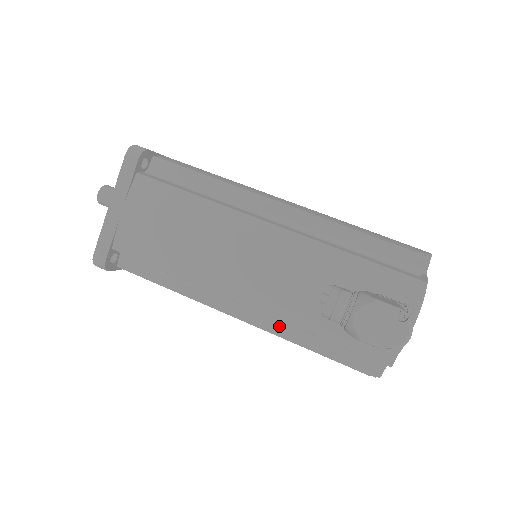
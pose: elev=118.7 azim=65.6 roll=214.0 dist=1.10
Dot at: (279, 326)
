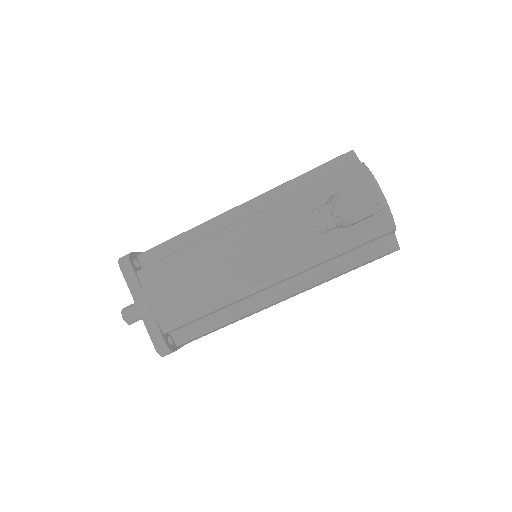
Dot at: (310, 278)
